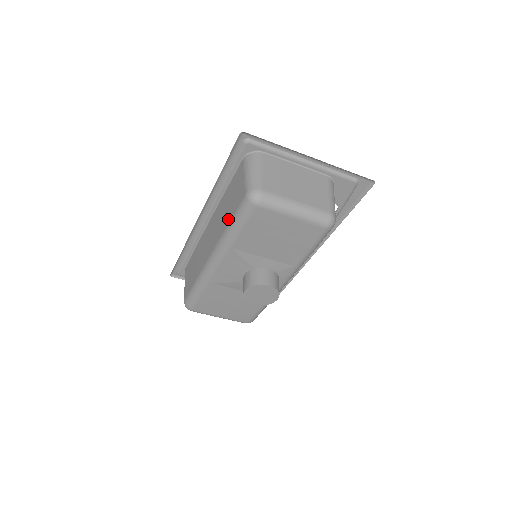
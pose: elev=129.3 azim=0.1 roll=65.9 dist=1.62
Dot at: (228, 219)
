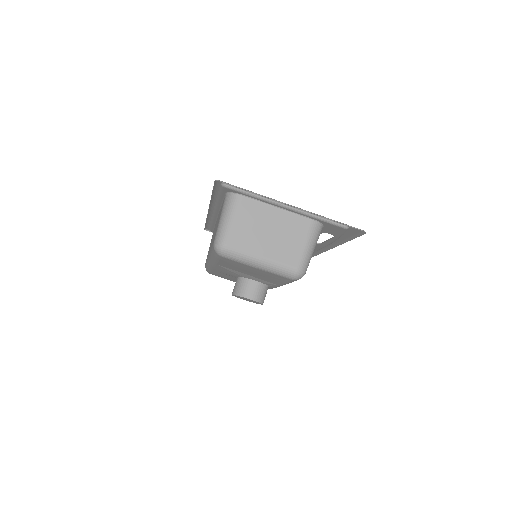
Dot at: occluded
